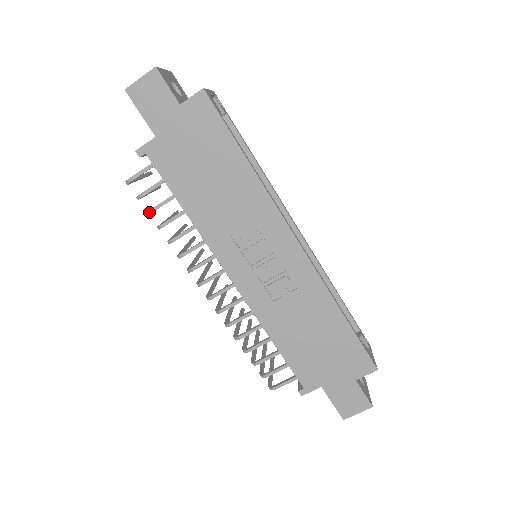
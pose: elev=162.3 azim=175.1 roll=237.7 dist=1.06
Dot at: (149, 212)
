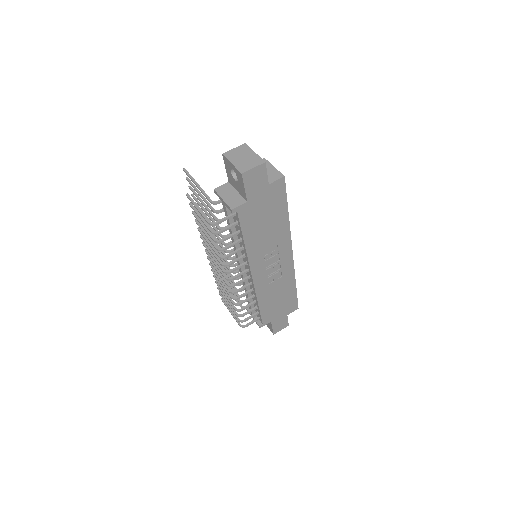
Dot at: (219, 242)
